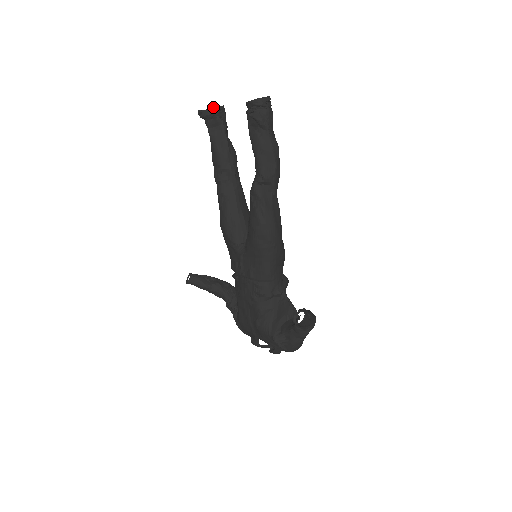
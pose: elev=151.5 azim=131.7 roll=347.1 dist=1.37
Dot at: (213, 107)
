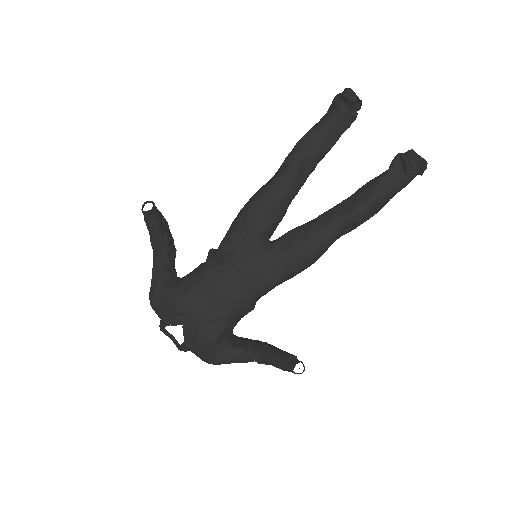
Dot at: occluded
